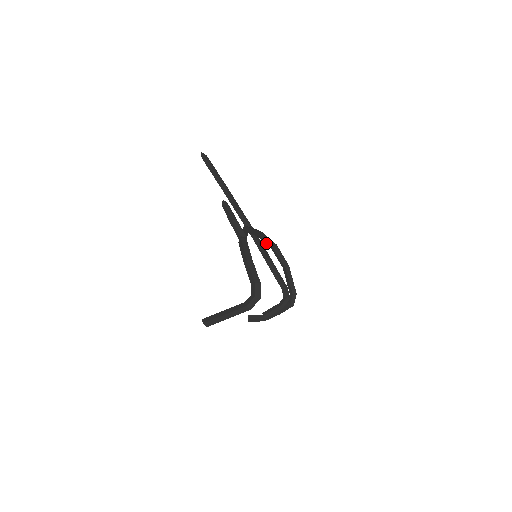
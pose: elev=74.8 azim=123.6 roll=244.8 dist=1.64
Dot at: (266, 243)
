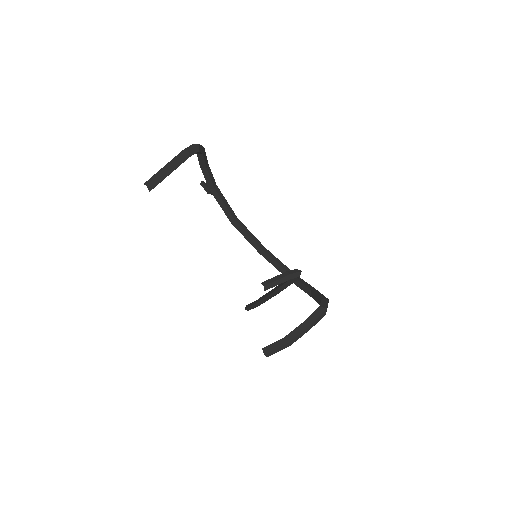
Dot at: (278, 269)
